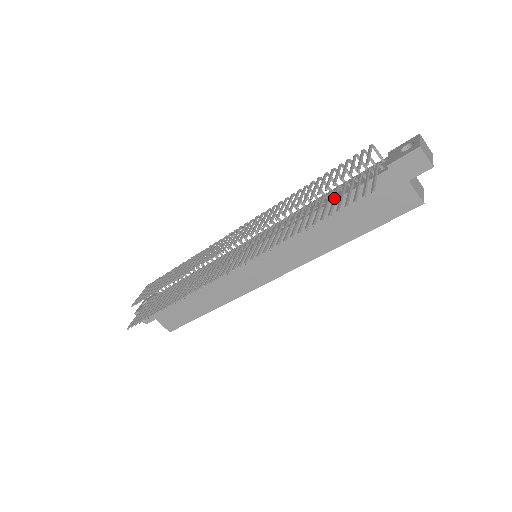
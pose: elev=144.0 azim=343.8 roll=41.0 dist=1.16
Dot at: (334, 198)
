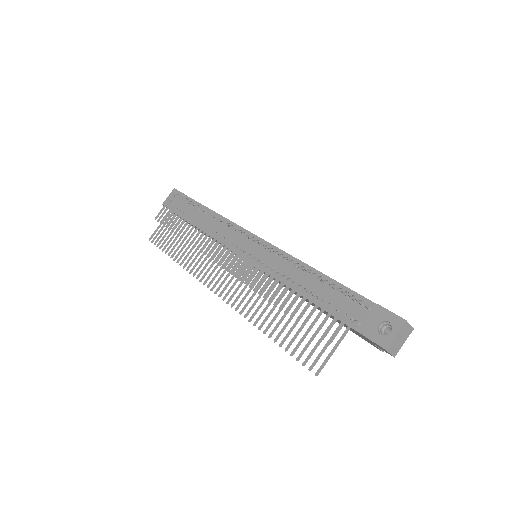
Dot at: occluded
